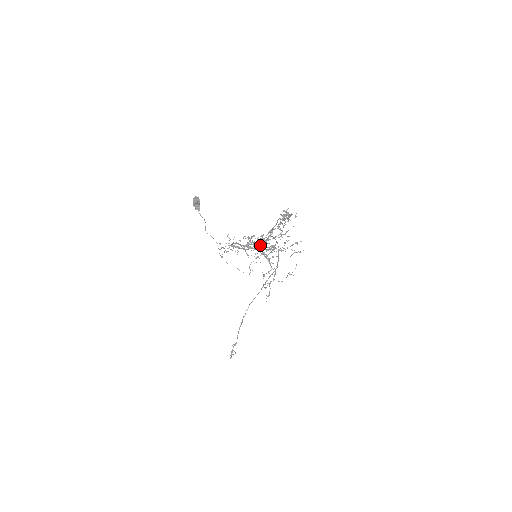
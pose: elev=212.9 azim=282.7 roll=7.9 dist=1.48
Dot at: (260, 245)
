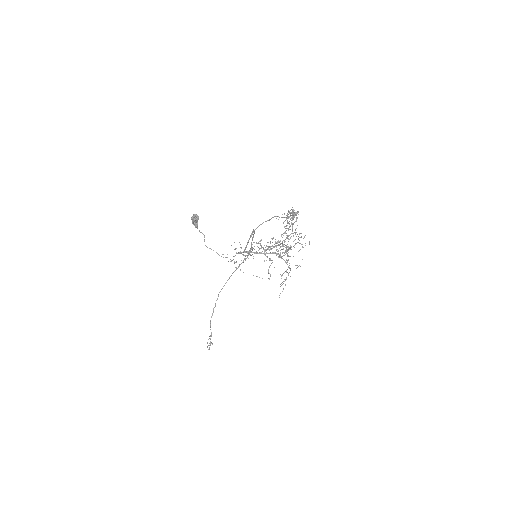
Dot at: occluded
